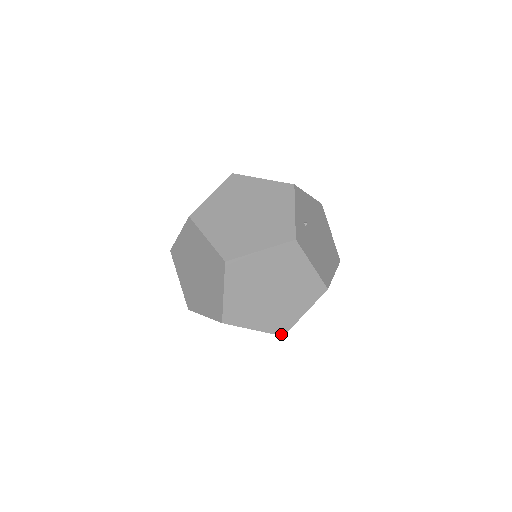
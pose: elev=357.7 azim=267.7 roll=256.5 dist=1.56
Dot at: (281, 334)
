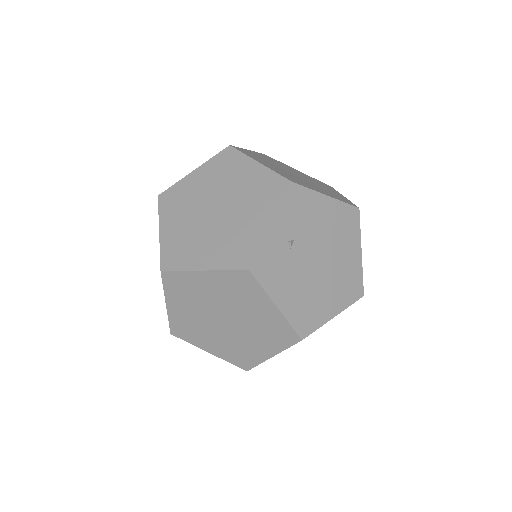
Dot at: (244, 368)
